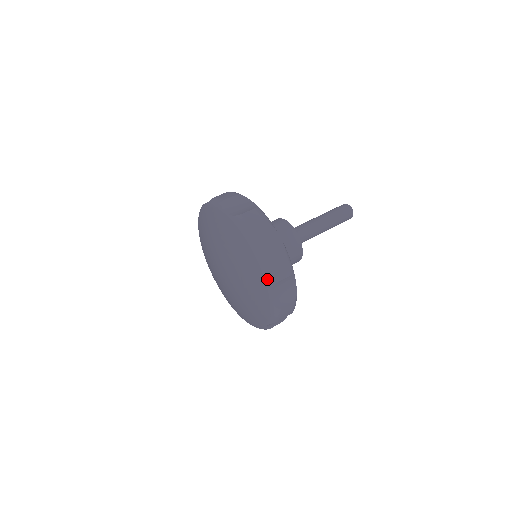
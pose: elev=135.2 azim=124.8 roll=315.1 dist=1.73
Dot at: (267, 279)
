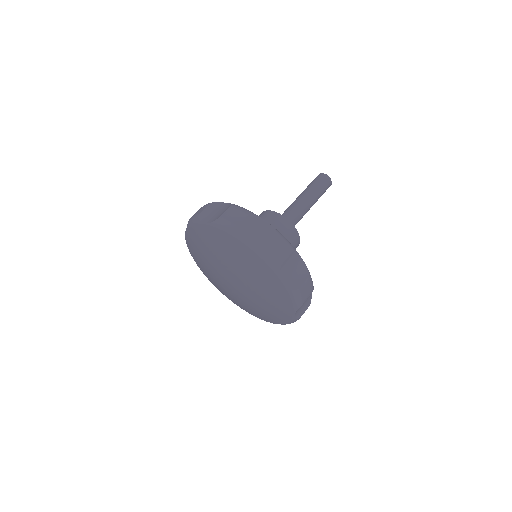
Dot at: (271, 265)
